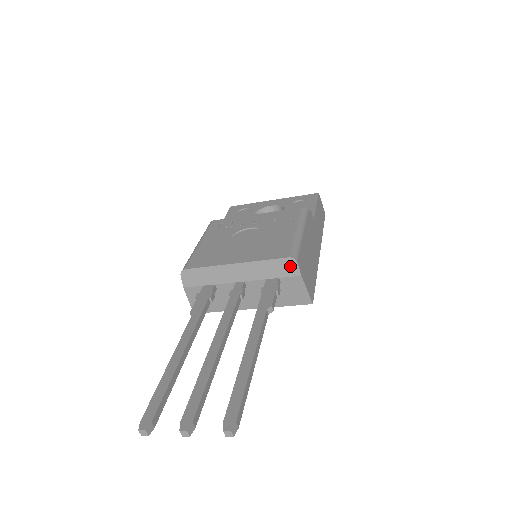
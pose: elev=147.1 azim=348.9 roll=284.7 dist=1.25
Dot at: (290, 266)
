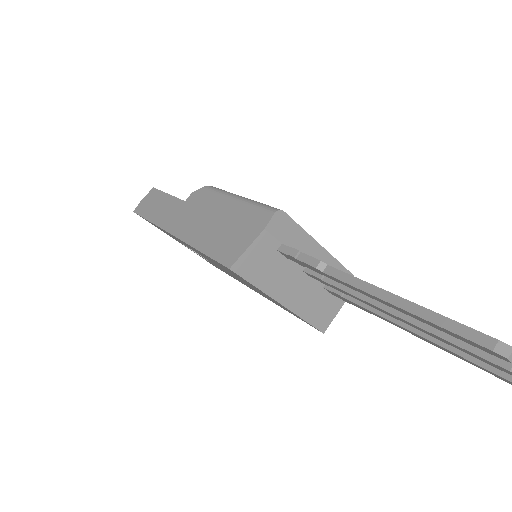
Dot at: occluded
